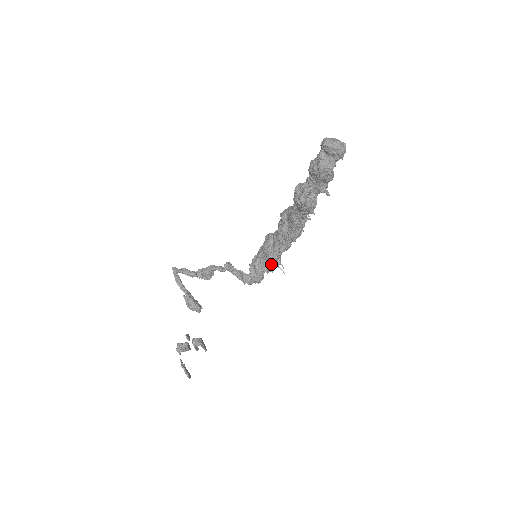
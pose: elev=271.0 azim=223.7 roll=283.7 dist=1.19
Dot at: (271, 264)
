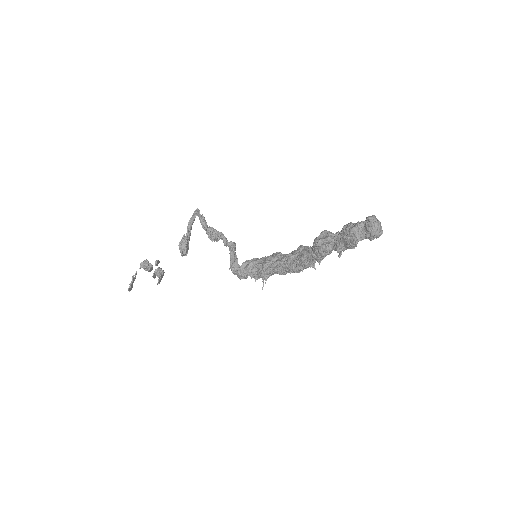
Dot at: occluded
